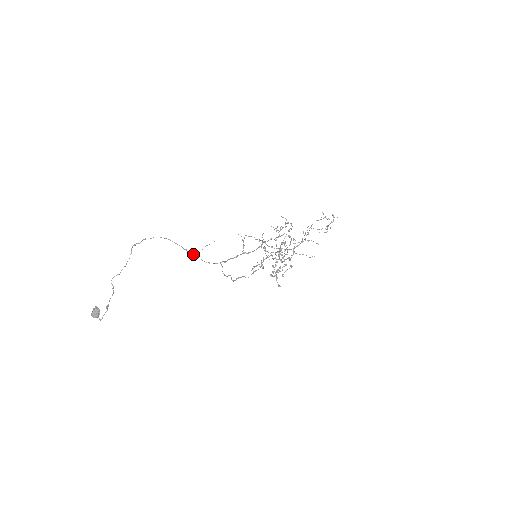
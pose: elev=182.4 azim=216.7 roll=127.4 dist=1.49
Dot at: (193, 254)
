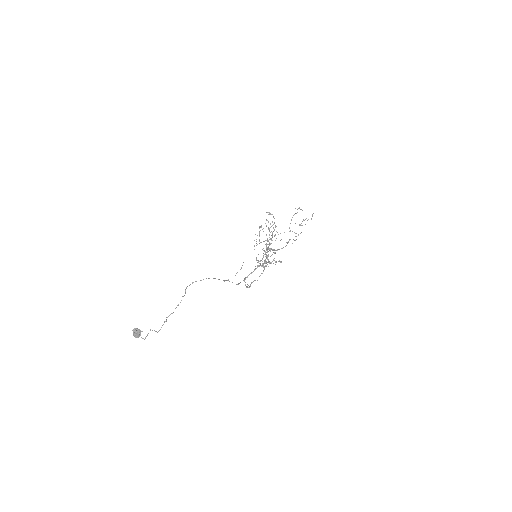
Dot at: (227, 280)
